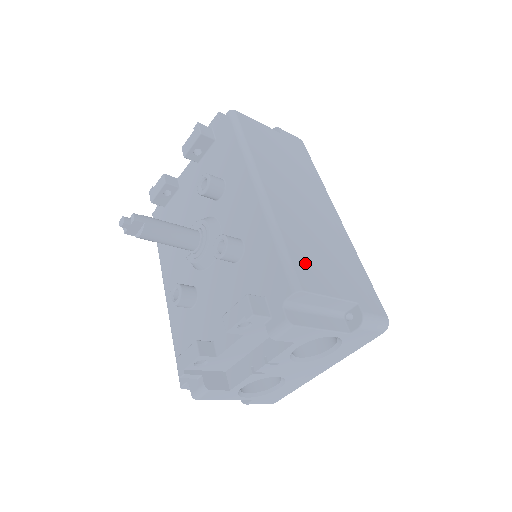
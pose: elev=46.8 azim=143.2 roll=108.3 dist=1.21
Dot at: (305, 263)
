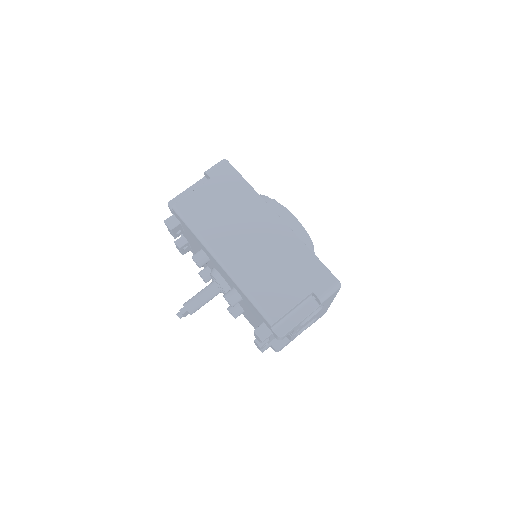
Dot at: (269, 298)
